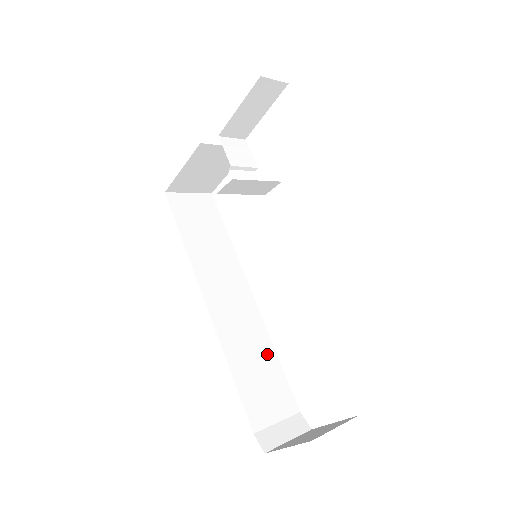
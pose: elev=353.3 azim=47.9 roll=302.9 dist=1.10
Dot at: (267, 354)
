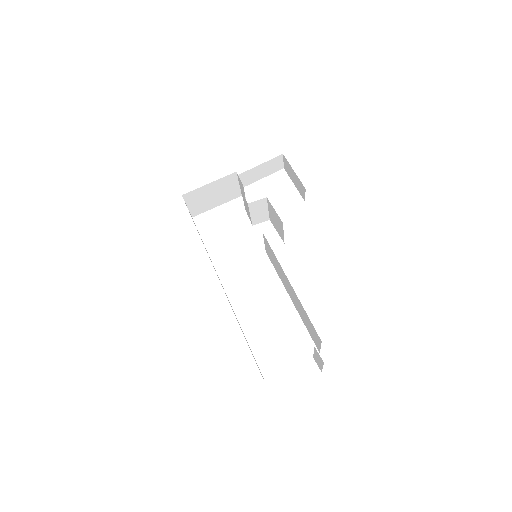
Dot at: (243, 333)
